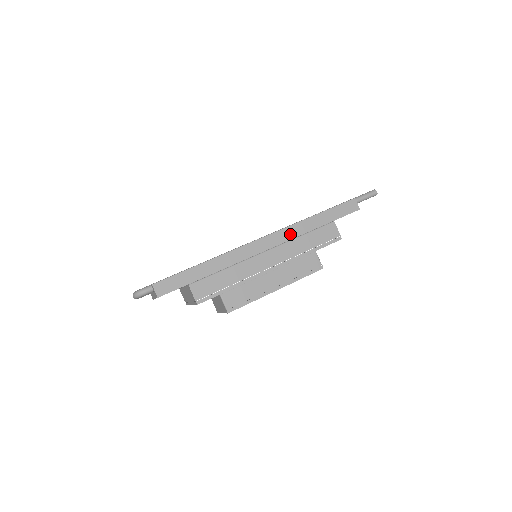
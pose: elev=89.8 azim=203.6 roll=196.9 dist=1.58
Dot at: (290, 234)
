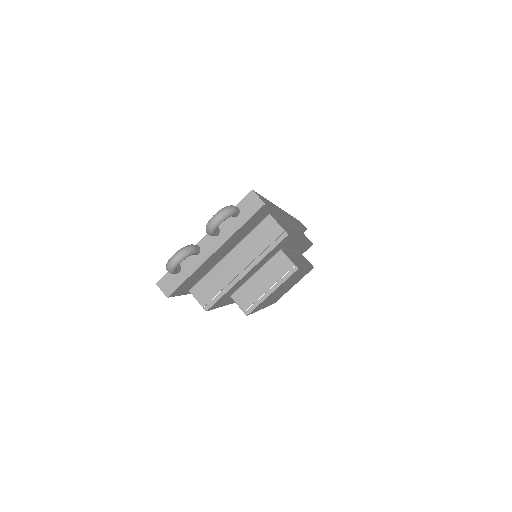
Dot at: (293, 219)
